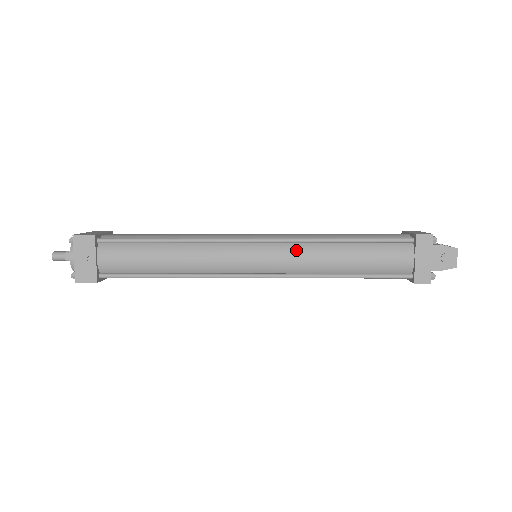
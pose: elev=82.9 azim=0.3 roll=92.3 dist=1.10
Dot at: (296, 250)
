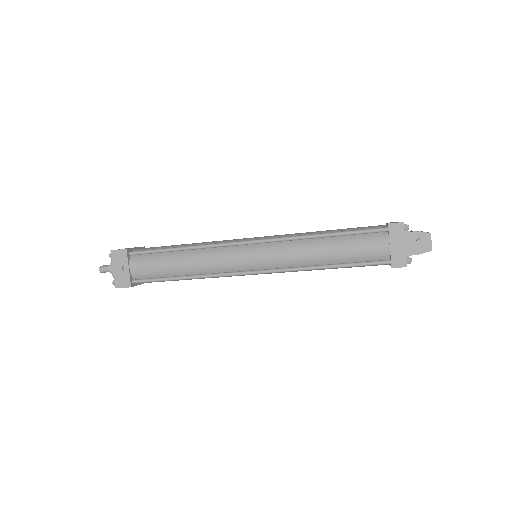
Dot at: (285, 247)
